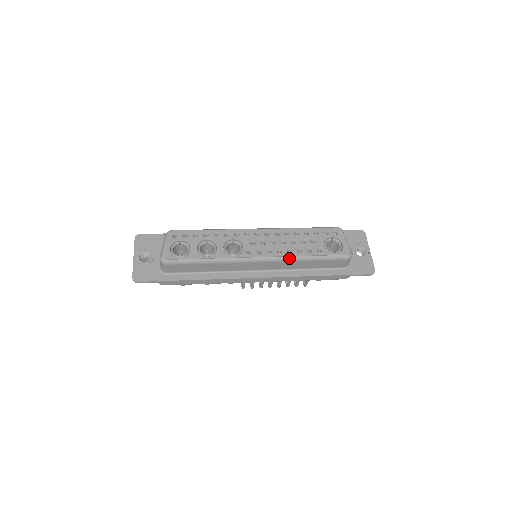
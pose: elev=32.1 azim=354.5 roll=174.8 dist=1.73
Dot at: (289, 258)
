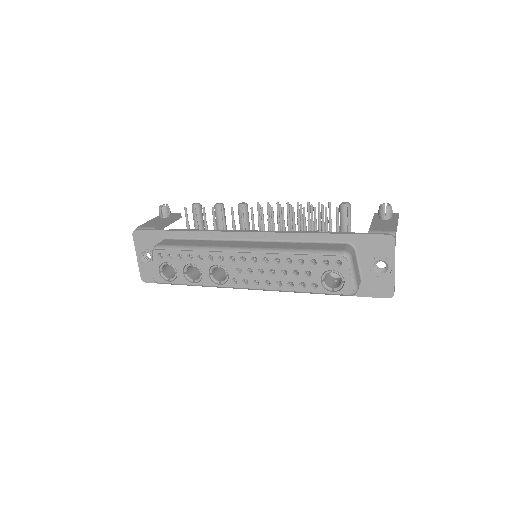
Dot at: occluded
